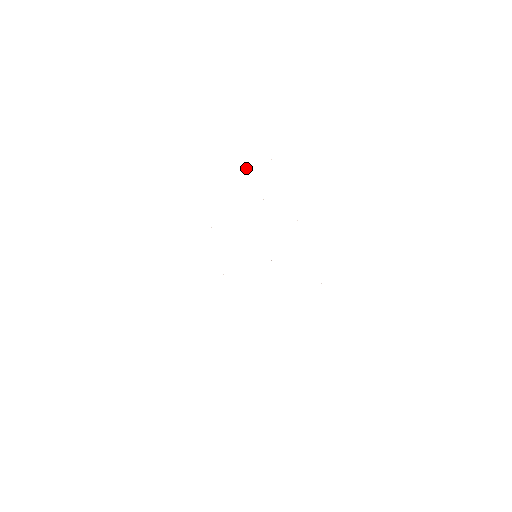
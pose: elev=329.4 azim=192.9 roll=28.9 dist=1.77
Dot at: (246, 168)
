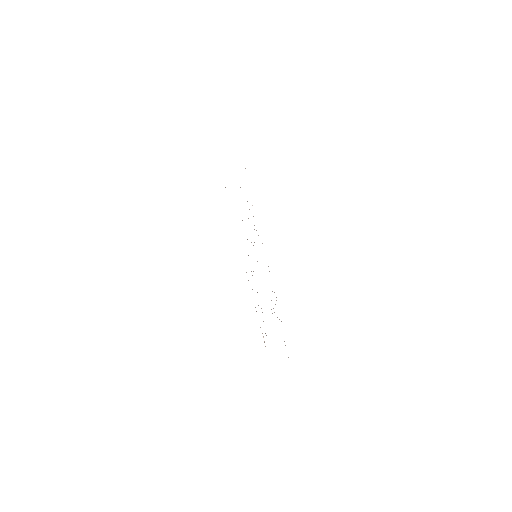
Dot at: occluded
